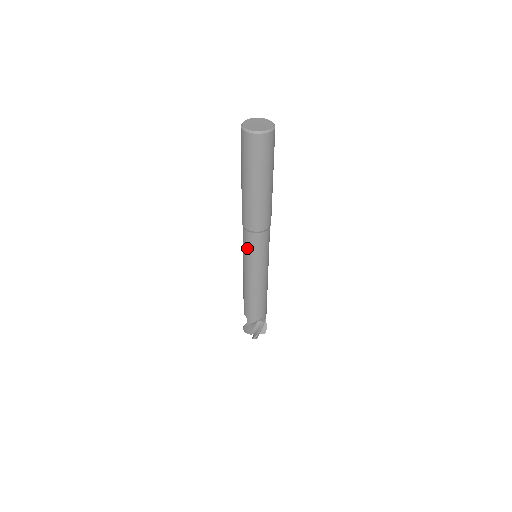
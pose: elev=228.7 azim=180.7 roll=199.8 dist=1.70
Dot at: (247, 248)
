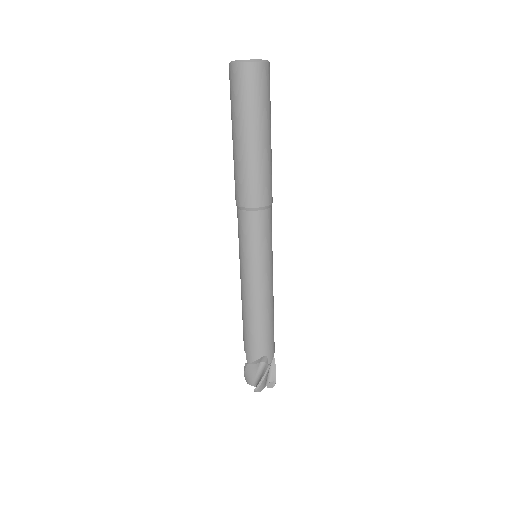
Dot at: (241, 237)
